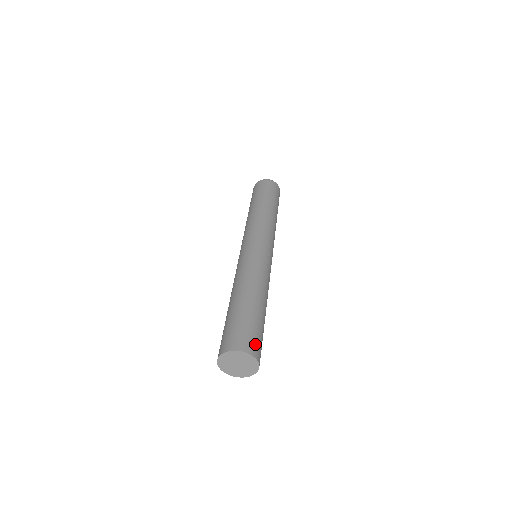
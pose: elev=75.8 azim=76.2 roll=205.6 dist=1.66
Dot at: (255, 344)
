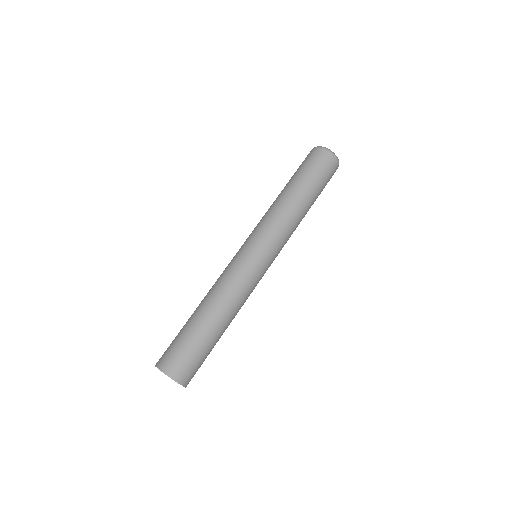
Dot at: occluded
